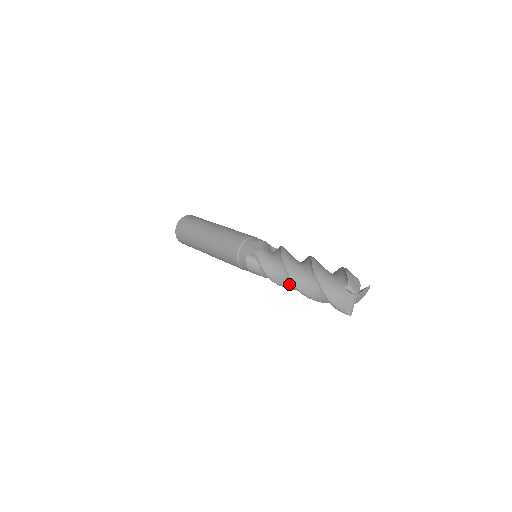
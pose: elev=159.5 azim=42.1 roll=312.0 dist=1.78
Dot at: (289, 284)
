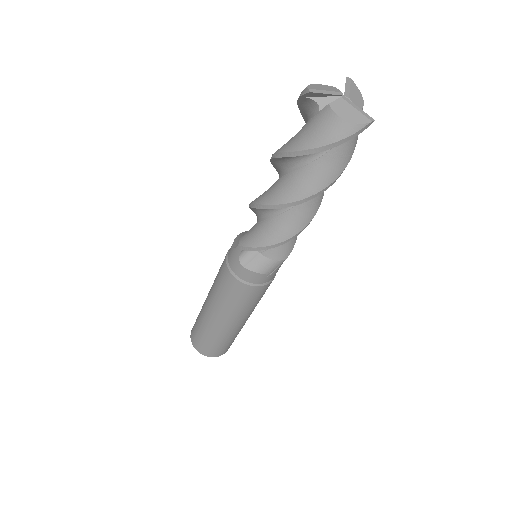
Dot at: (265, 192)
